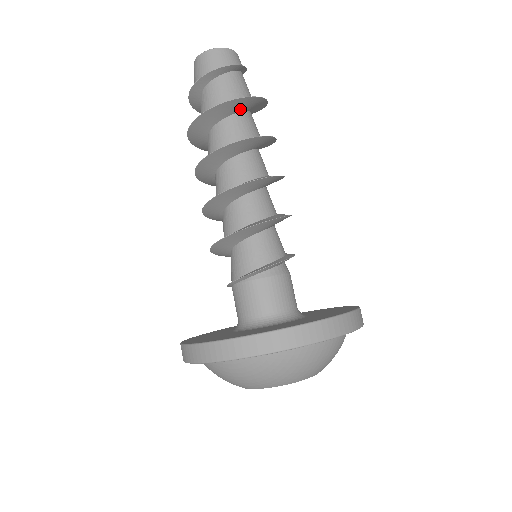
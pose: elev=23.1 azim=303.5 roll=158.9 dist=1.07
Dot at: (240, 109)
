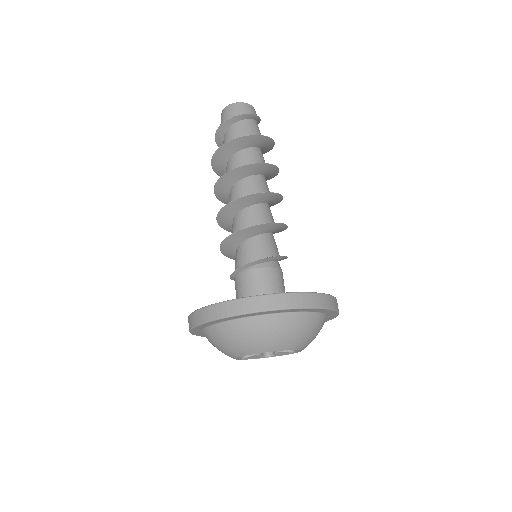
Dot at: (253, 145)
